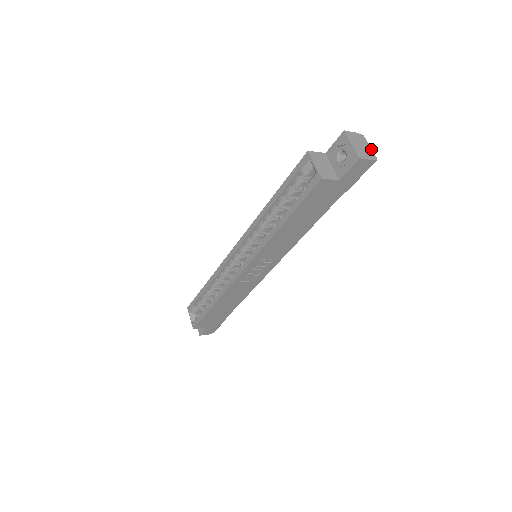
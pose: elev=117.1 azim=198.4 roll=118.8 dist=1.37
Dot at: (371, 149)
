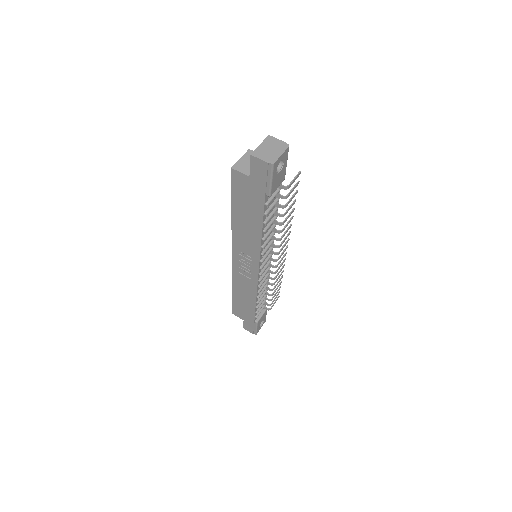
Dot at: (280, 156)
